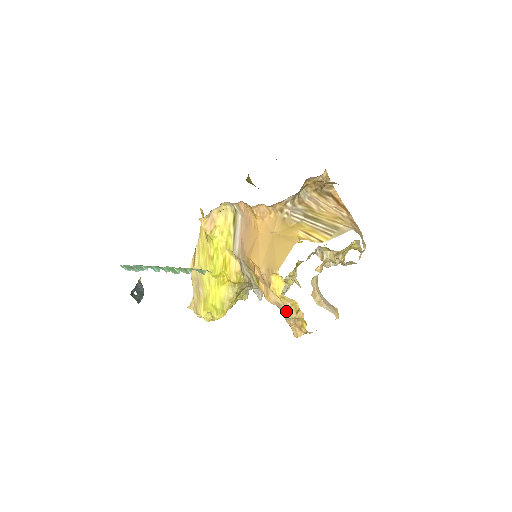
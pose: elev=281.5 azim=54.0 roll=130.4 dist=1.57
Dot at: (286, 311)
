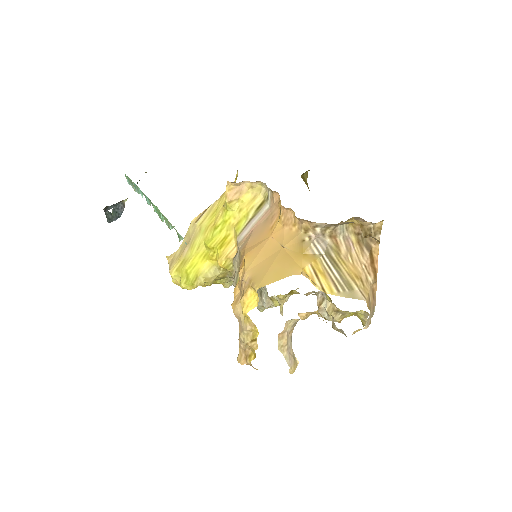
Dot at: (243, 331)
